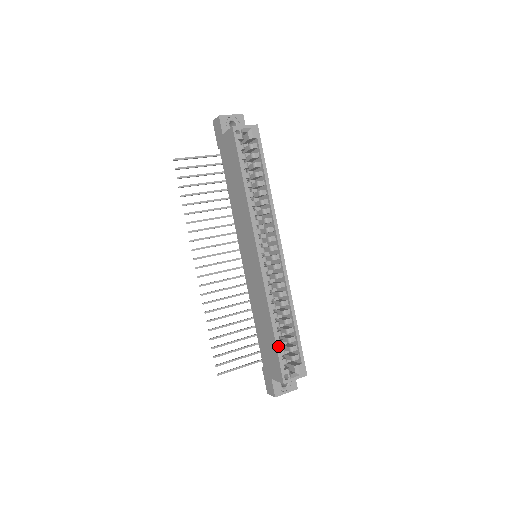
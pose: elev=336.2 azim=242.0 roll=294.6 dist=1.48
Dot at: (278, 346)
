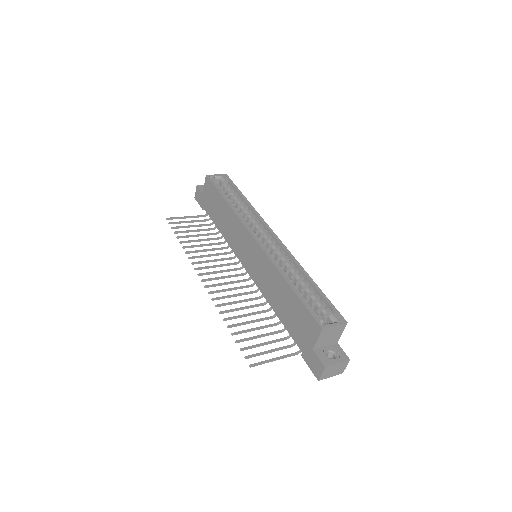
Dot at: (301, 298)
